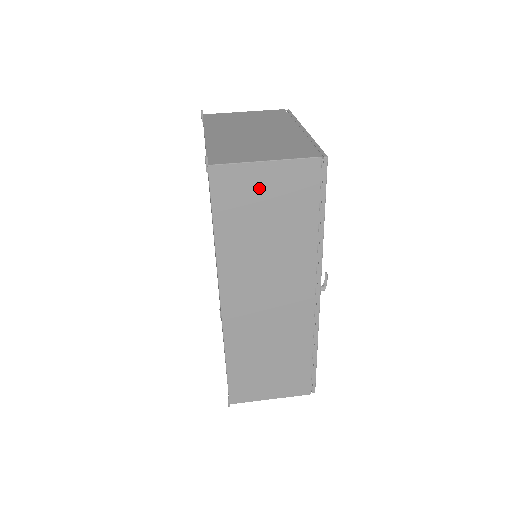
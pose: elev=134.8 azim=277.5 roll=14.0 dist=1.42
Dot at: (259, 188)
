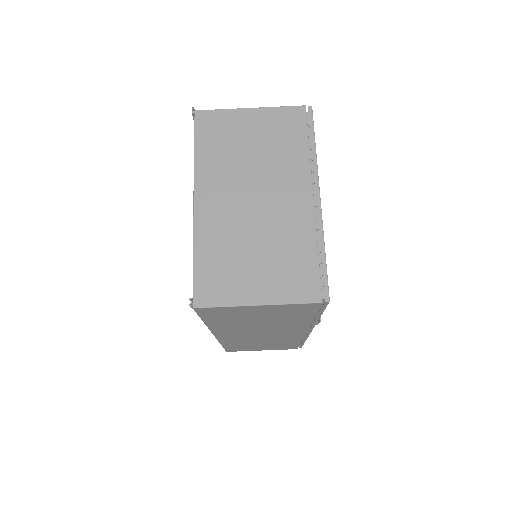
Dot at: (250, 312)
